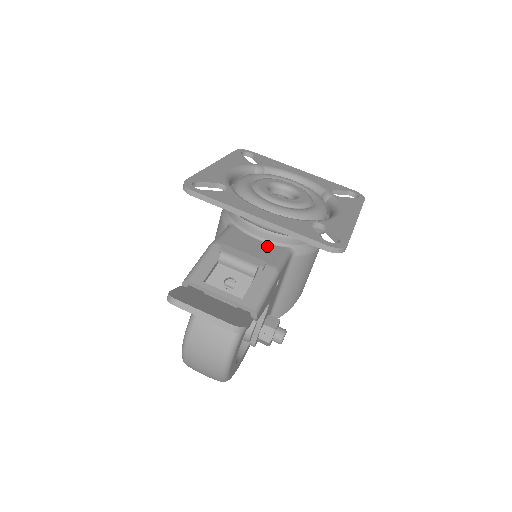
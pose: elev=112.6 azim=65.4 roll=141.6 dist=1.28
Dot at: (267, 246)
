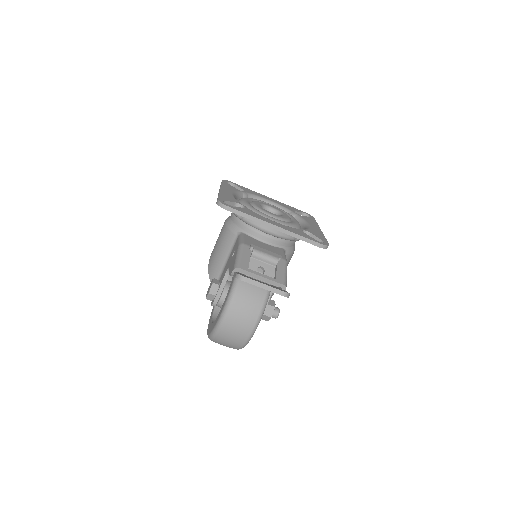
Dot at: (272, 247)
